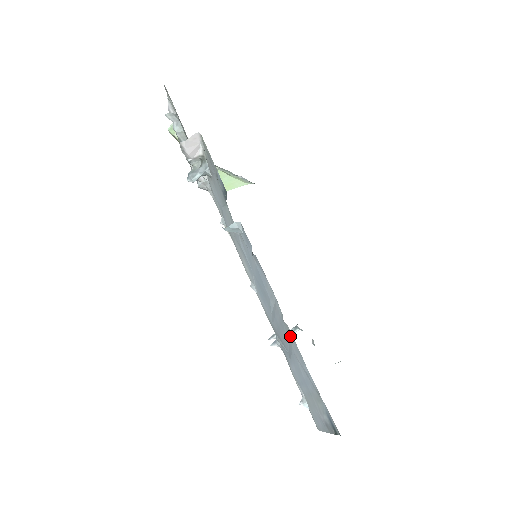
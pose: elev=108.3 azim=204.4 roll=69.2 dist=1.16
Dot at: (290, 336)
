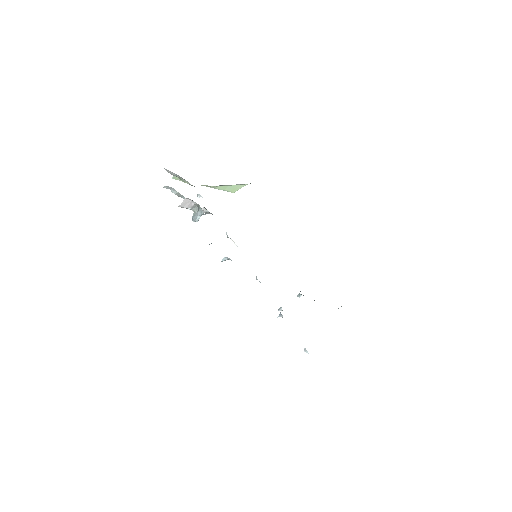
Dot at: occluded
